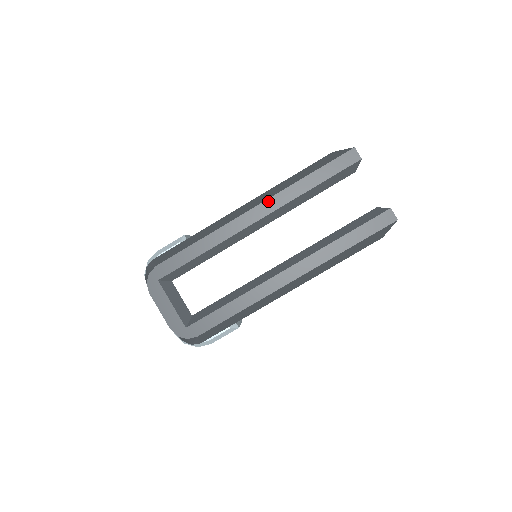
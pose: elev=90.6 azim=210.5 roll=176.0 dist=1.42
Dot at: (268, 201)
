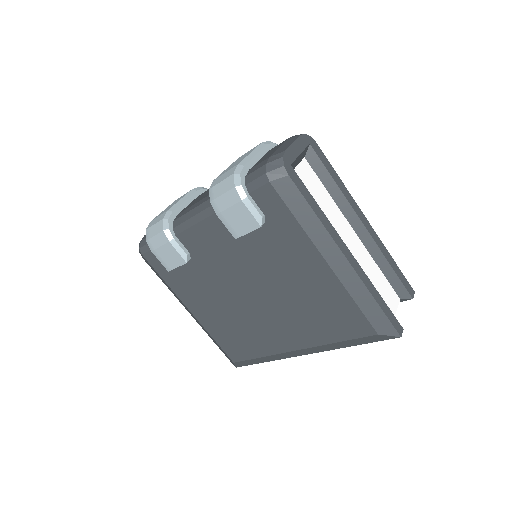
Dot at: (375, 233)
